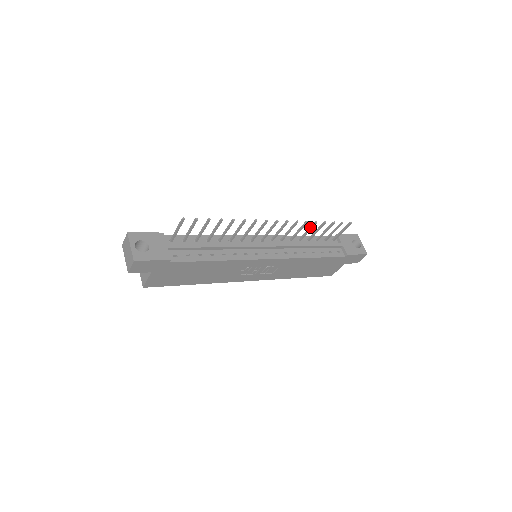
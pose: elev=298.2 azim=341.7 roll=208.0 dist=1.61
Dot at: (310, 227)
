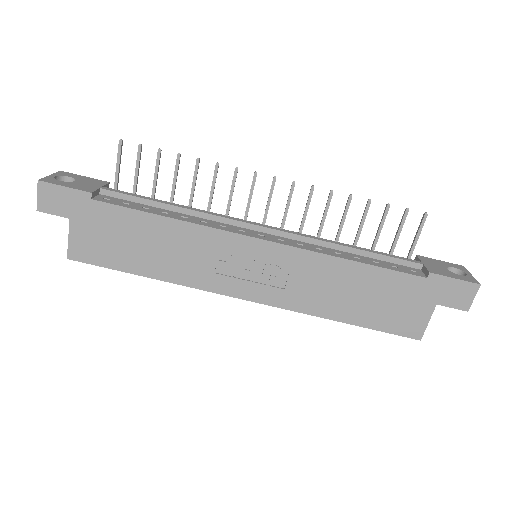
Dot at: occluded
